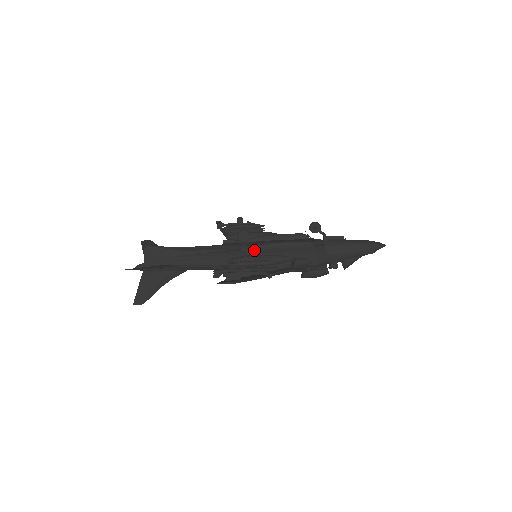
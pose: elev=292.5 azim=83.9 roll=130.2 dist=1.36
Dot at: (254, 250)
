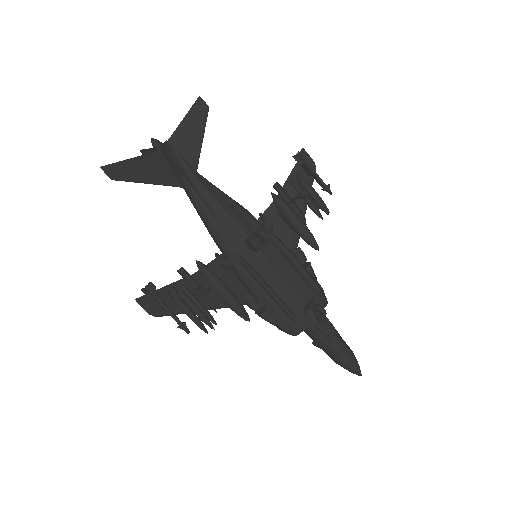
Dot at: (244, 266)
